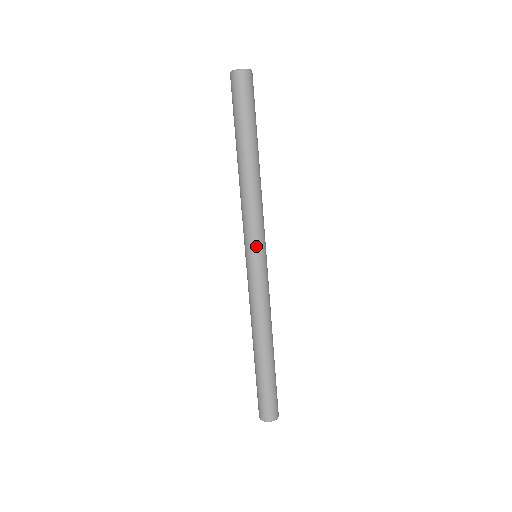
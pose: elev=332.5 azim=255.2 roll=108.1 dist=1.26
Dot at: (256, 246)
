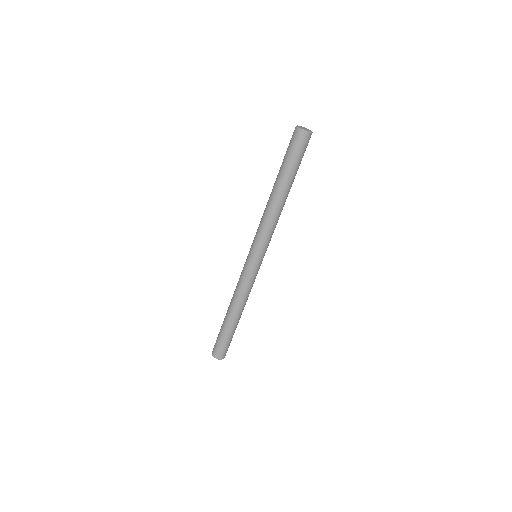
Dot at: (255, 250)
